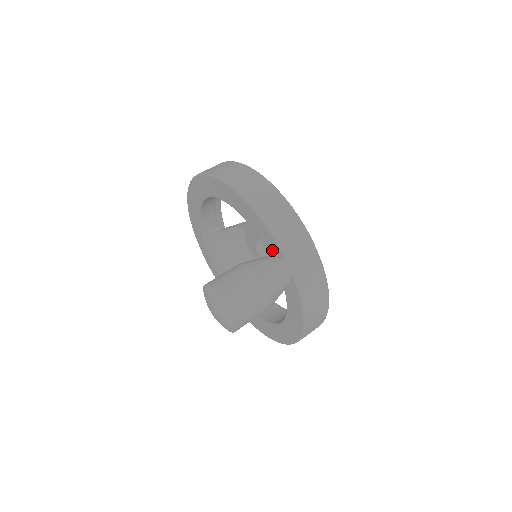
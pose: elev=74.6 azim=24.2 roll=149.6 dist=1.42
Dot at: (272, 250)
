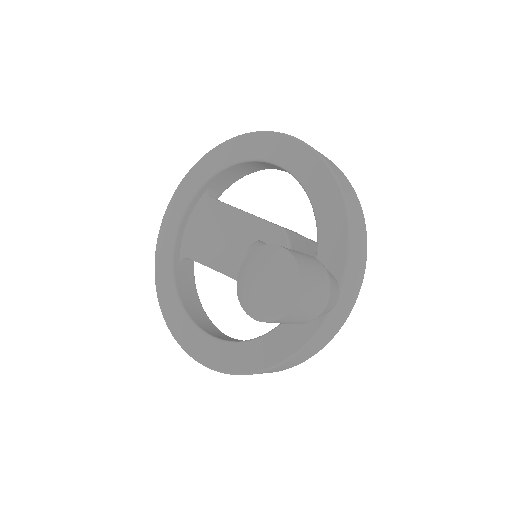
Dot at: (326, 267)
